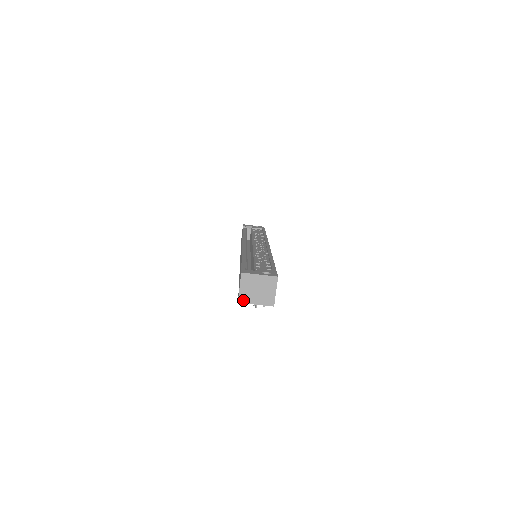
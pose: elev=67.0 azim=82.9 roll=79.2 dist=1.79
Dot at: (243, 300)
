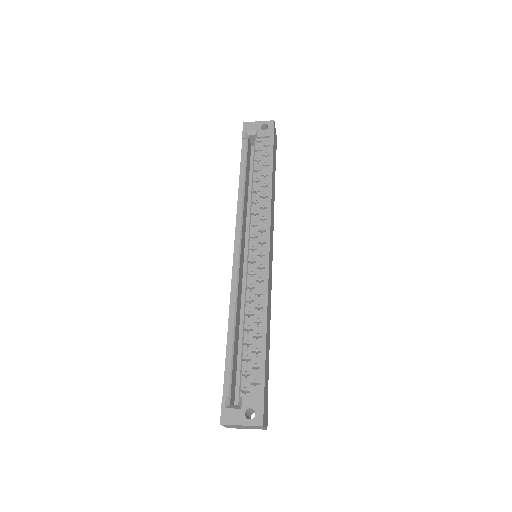
Dot at: occluded
